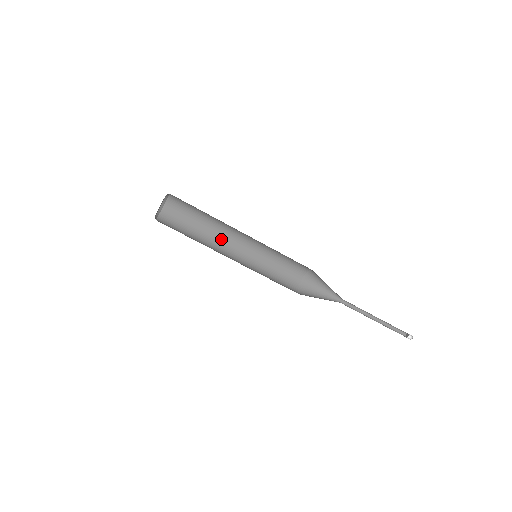
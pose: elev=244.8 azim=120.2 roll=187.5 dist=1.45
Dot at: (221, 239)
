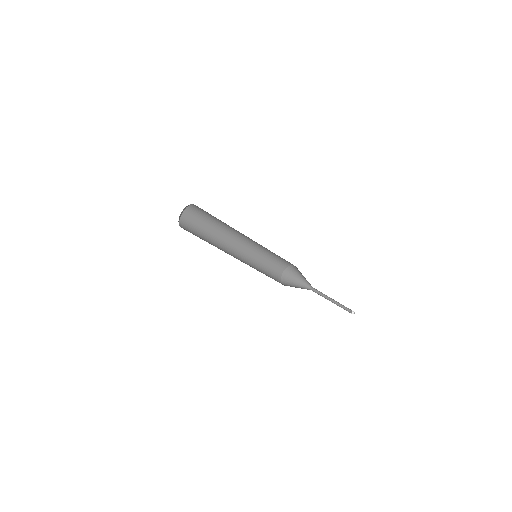
Dot at: (225, 244)
